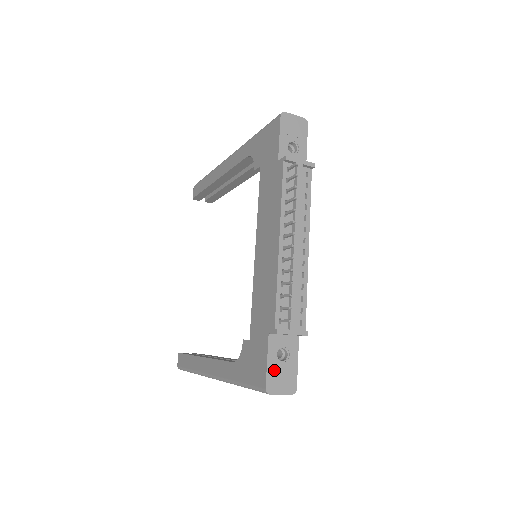
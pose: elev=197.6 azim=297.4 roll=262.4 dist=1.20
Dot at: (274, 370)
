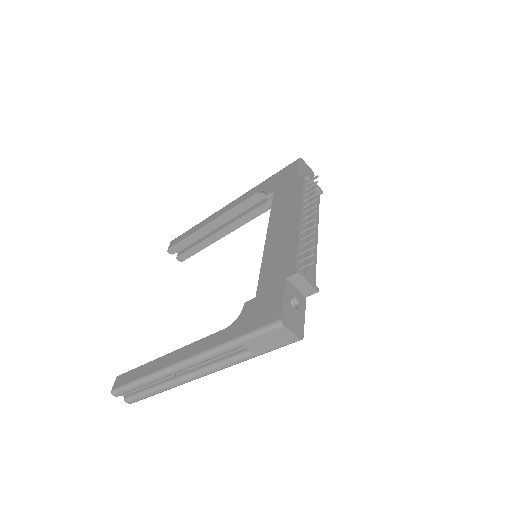
Dot at: (288, 309)
